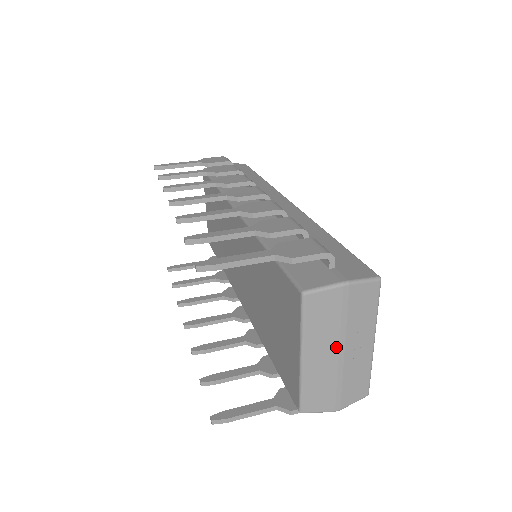
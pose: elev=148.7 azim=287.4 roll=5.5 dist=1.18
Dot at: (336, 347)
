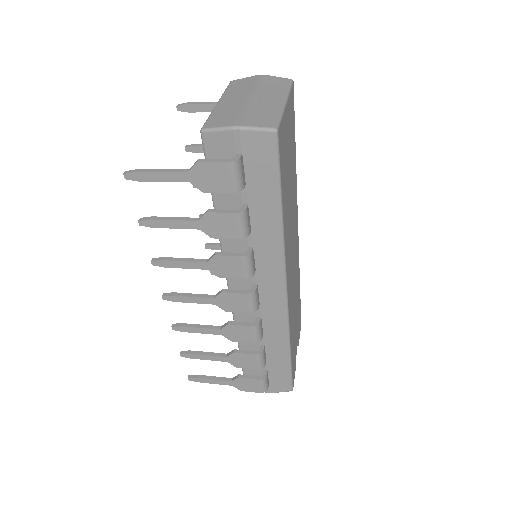
Dot at: (246, 95)
